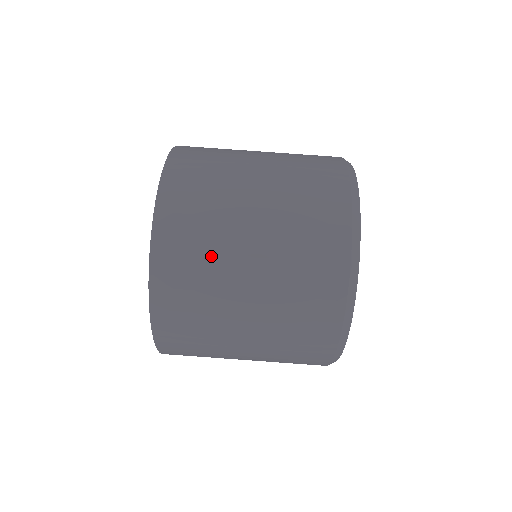
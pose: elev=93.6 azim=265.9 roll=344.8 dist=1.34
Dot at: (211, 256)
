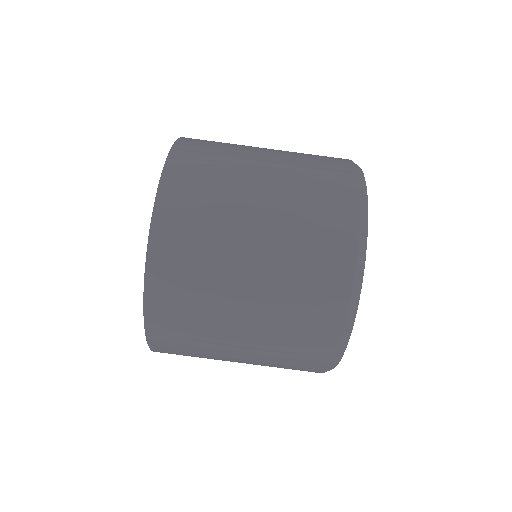
Dot at: (216, 216)
